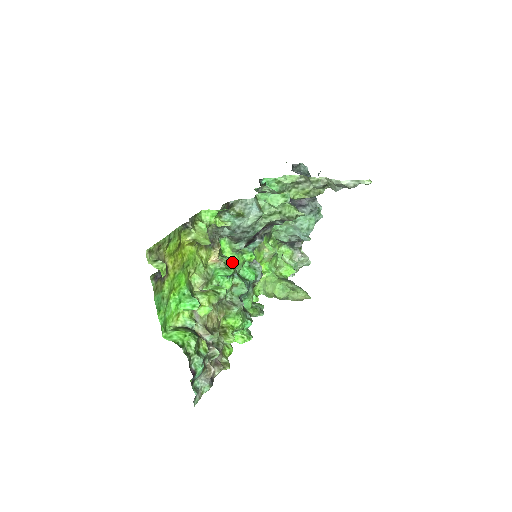
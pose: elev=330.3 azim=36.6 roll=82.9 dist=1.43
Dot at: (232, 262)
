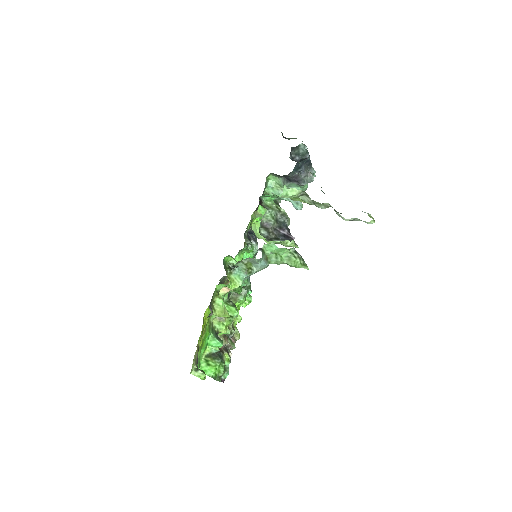
Dot at: occluded
